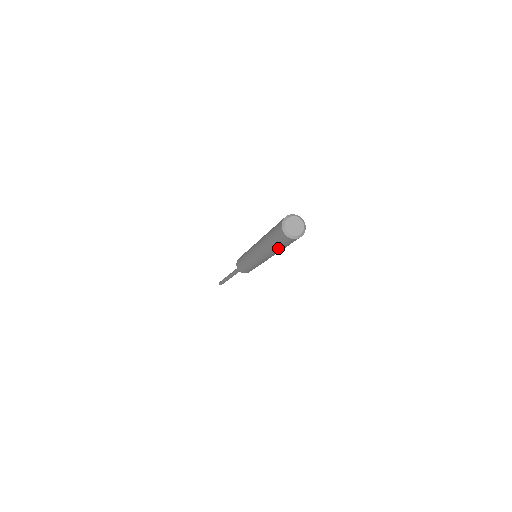
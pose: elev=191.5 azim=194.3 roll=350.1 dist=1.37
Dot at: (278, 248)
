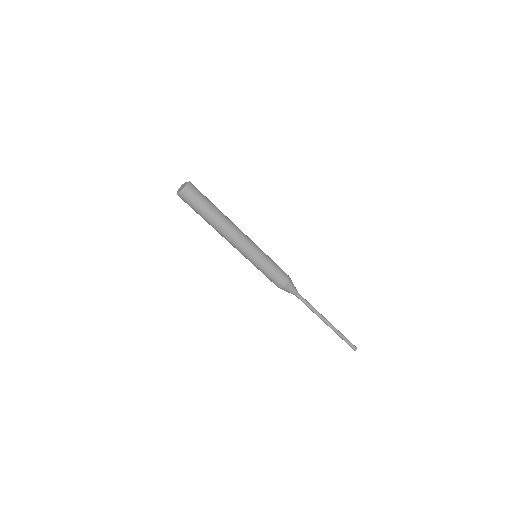
Dot at: (211, 209)
